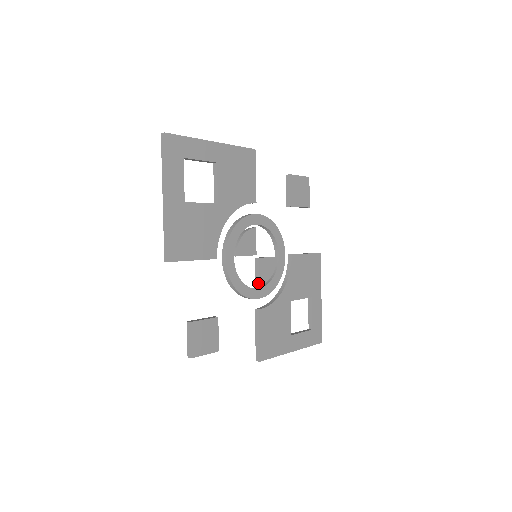
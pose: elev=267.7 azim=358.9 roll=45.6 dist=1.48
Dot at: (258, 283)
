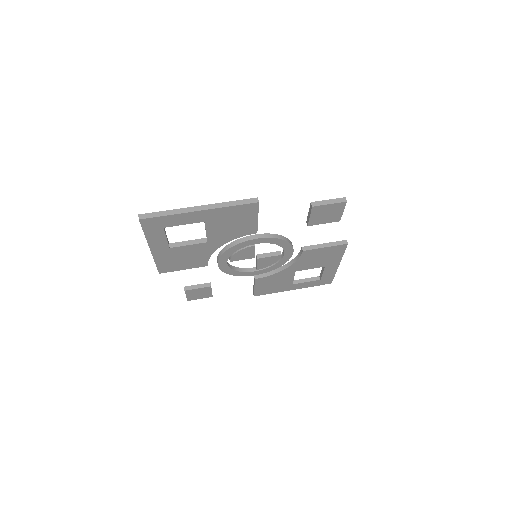
Dot at: (256, 268)
